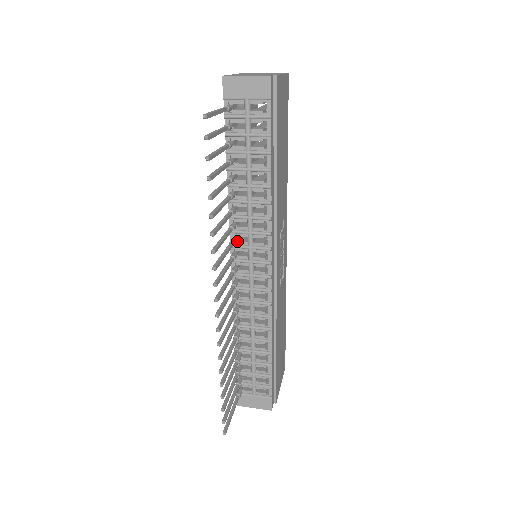
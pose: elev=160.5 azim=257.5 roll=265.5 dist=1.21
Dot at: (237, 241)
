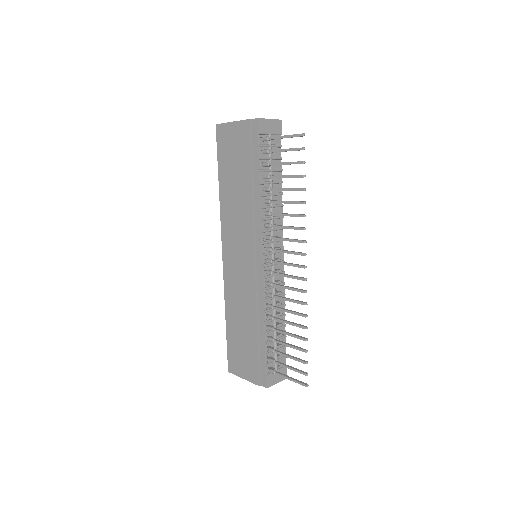
Dot at: (265, 239)
